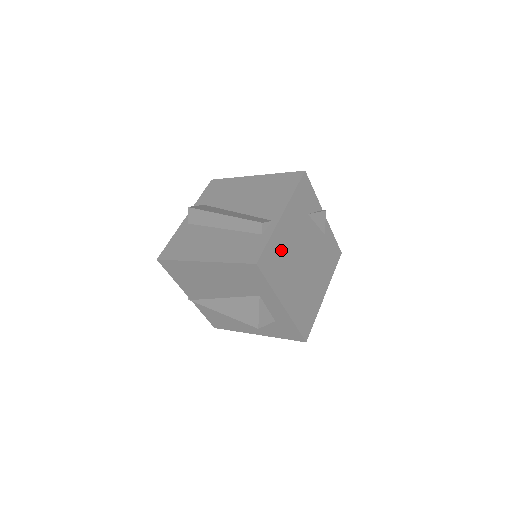
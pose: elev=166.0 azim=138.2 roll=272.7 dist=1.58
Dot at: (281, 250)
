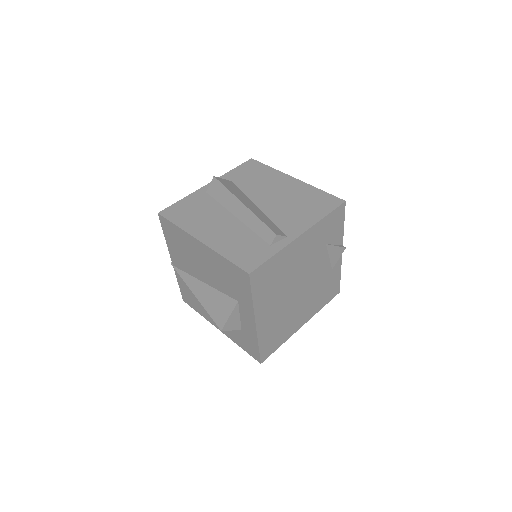
Dot at: (281, 269)
